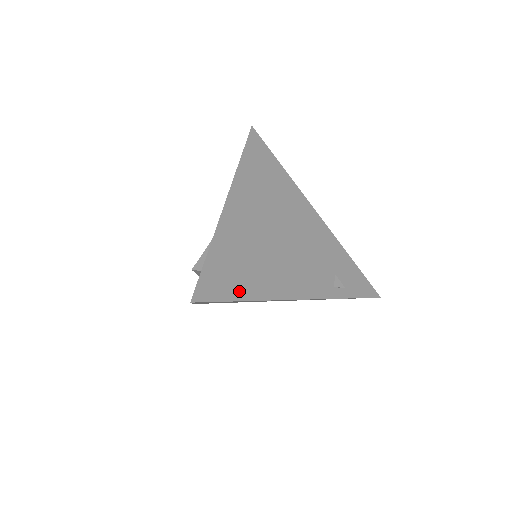
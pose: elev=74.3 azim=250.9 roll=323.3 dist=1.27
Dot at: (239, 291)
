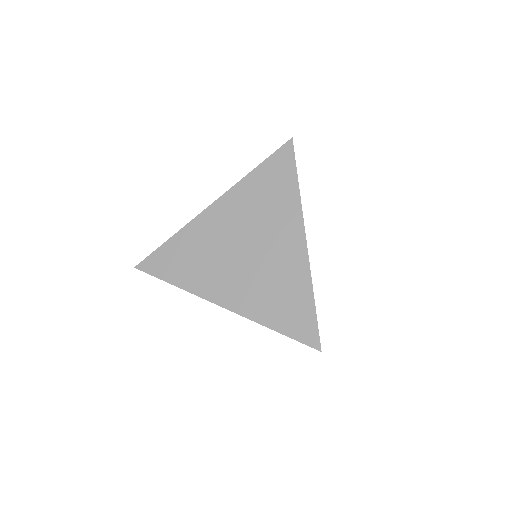
Dot at: occluded
